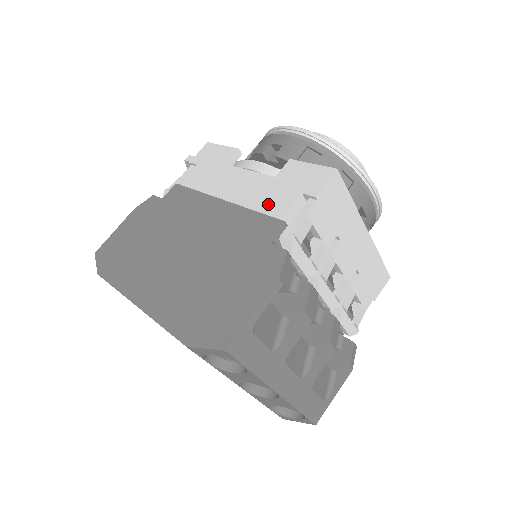
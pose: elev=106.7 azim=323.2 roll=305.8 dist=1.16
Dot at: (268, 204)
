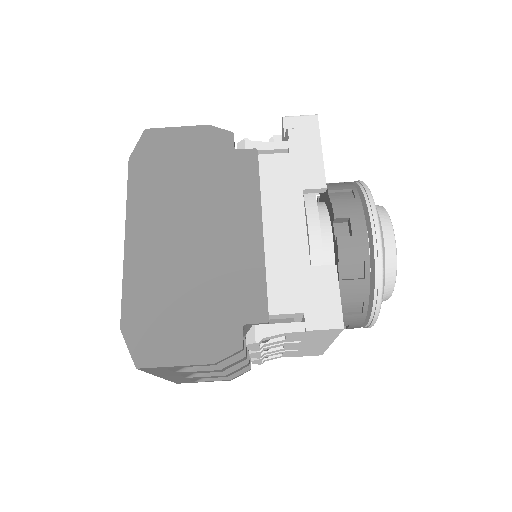
Dot at: (279, 286)
